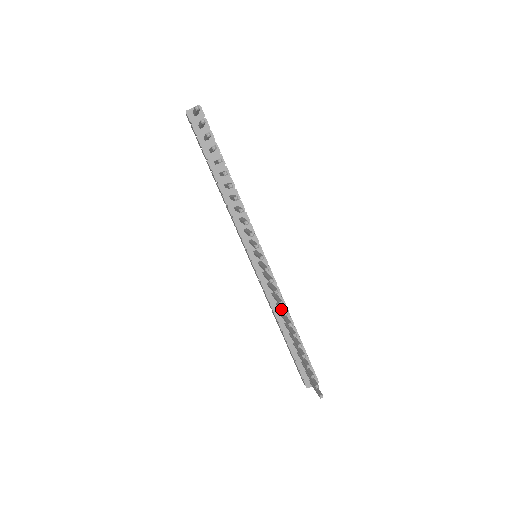
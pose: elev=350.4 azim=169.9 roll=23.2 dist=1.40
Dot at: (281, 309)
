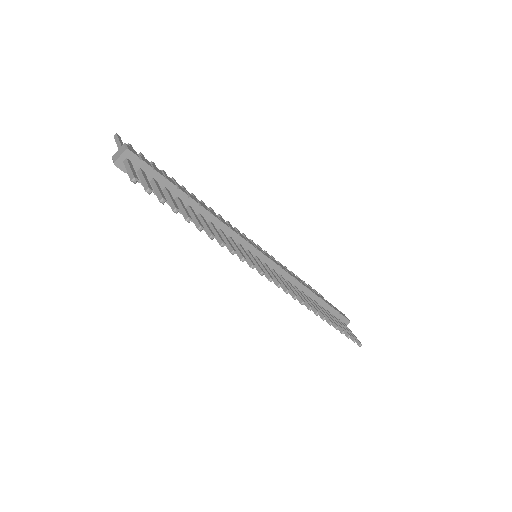
Dot at: occluded
